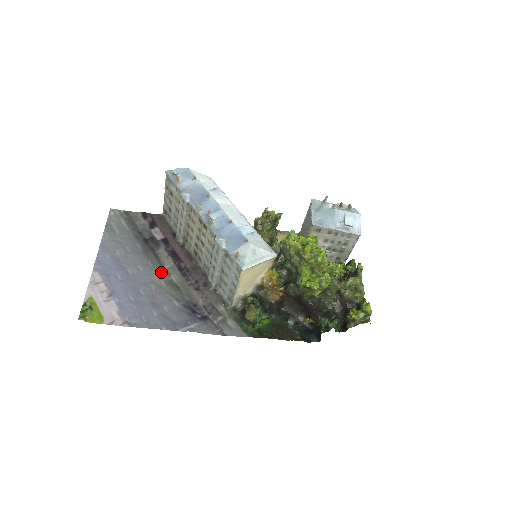
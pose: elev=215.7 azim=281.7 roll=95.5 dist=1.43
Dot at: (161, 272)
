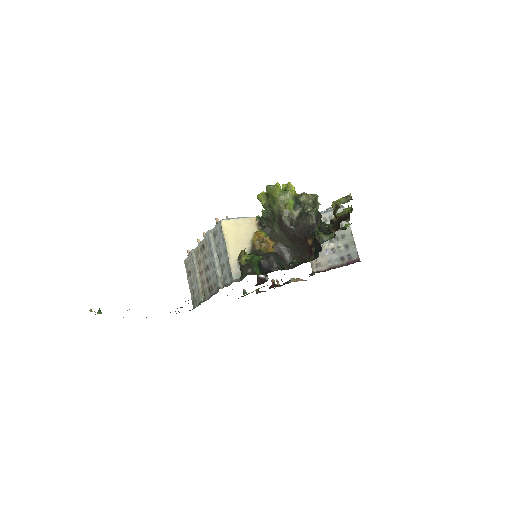
Dot at: occluded
